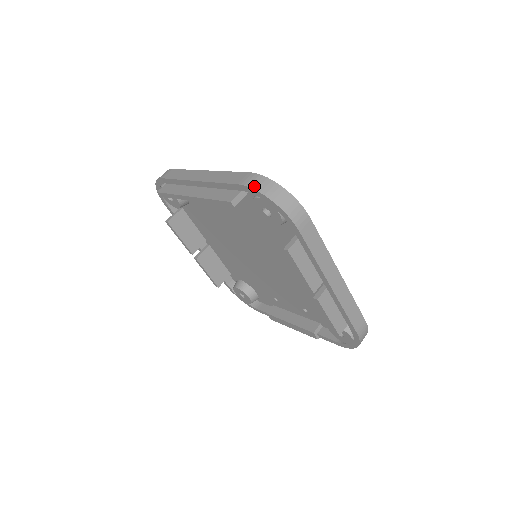
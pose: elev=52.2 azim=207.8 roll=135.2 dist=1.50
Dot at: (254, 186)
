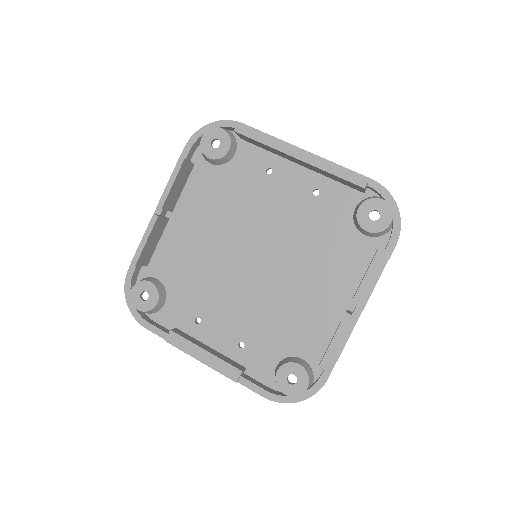
Dot at: (387, 190)
